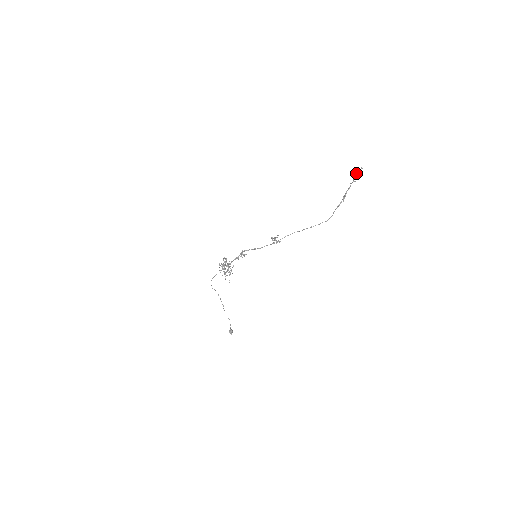
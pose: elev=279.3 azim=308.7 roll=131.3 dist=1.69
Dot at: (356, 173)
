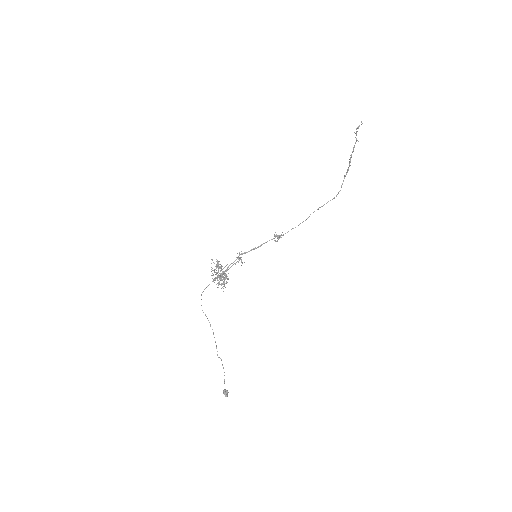
Dot at: (357, 127)
